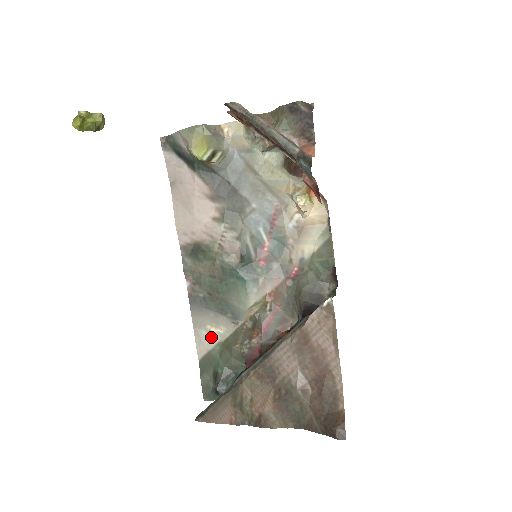
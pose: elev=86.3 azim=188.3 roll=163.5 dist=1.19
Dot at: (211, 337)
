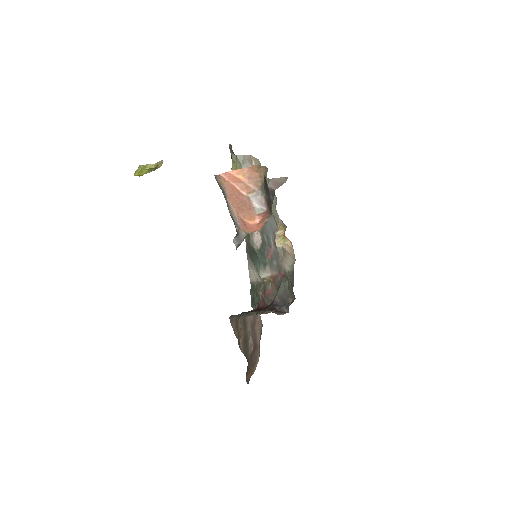
Dot at: (255, 275)
